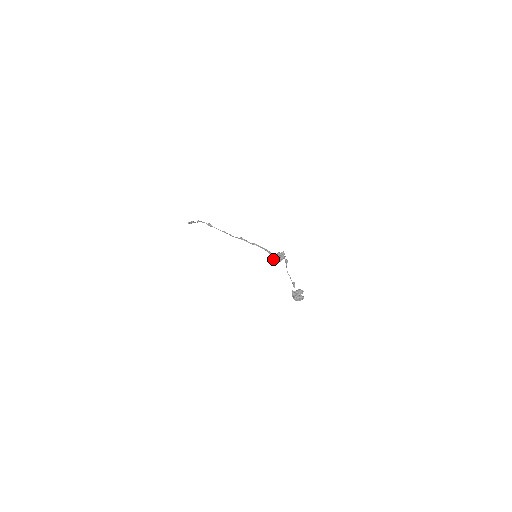
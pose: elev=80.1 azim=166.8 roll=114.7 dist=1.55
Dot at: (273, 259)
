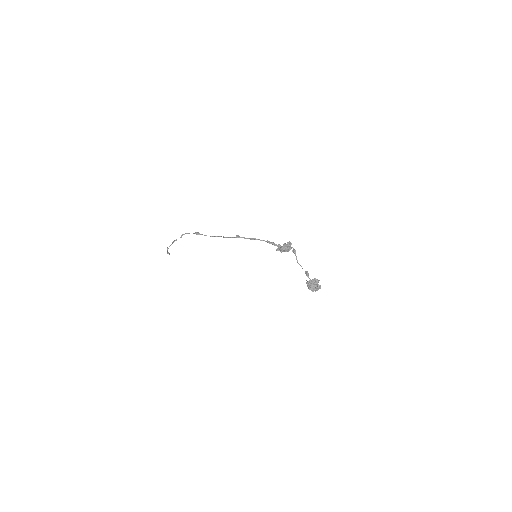
Dot at: (279, 250)
